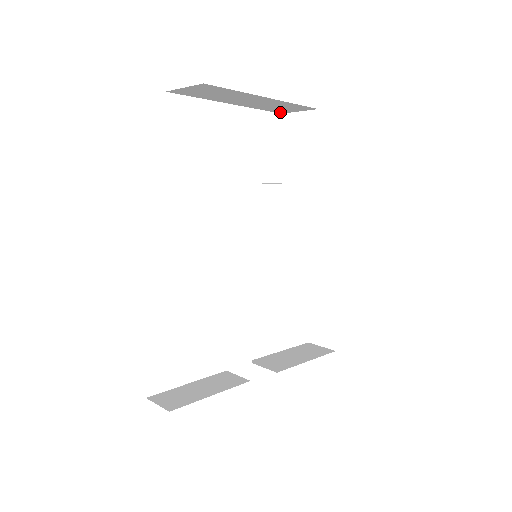
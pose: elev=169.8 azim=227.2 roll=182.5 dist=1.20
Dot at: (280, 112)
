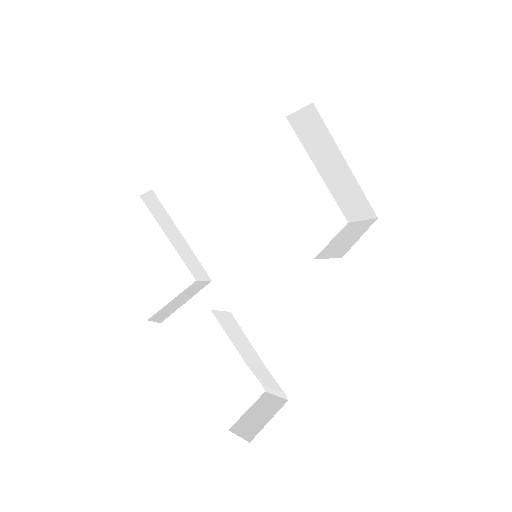
Dot at: (348, 218)
